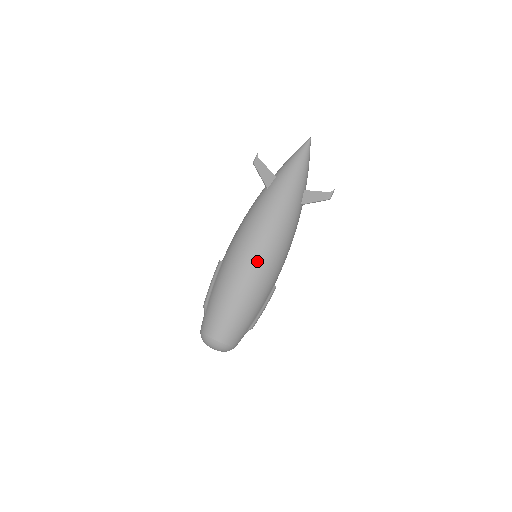
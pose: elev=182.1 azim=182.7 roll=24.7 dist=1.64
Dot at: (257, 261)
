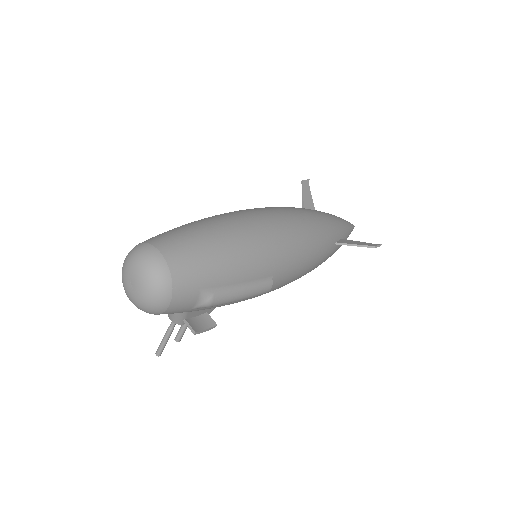
Dot at: (274, 221)
